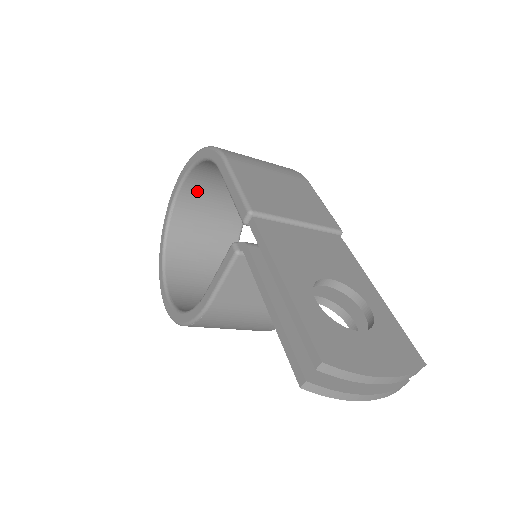
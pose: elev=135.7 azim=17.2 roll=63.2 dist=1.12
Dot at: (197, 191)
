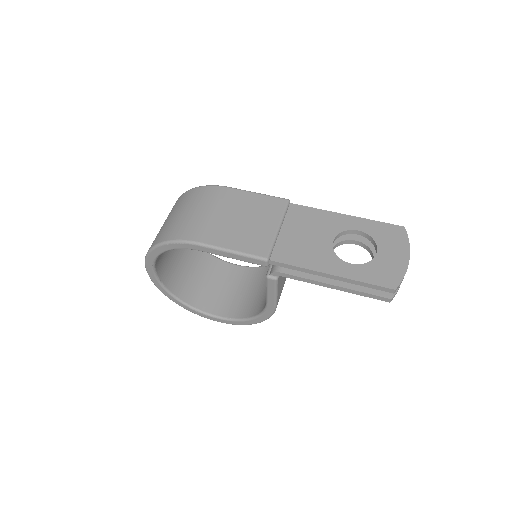
Dot at: (162, 258)
